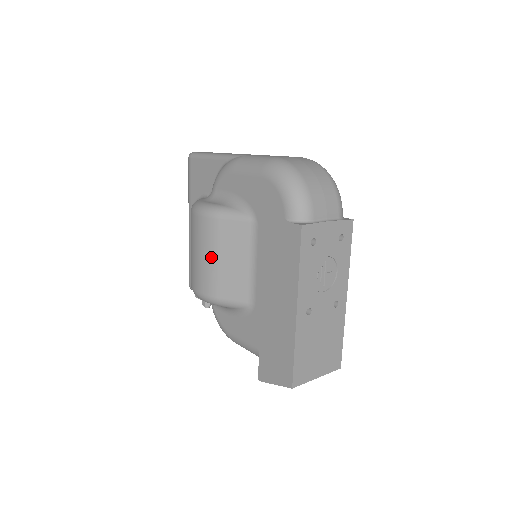
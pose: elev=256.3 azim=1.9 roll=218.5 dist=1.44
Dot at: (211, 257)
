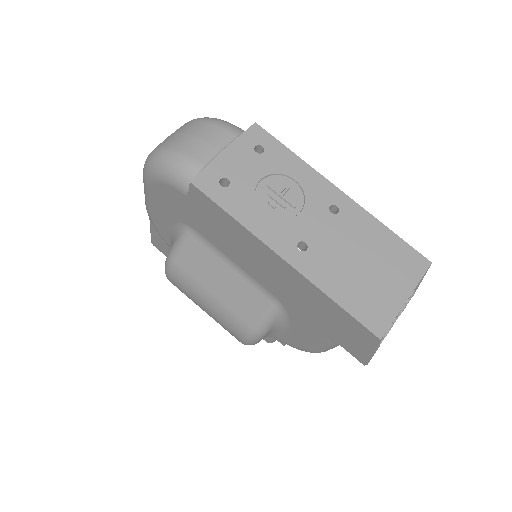
Dot at: (208, 300)
